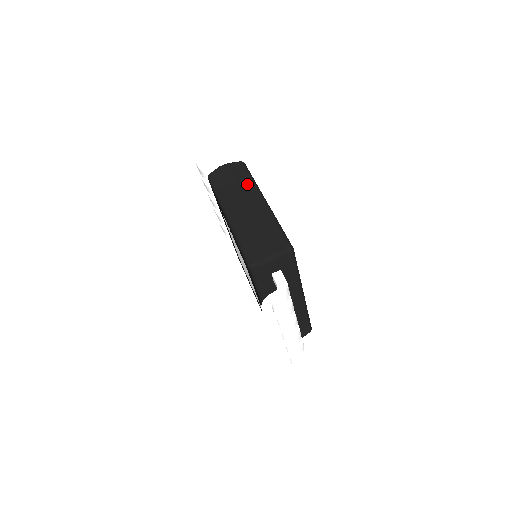
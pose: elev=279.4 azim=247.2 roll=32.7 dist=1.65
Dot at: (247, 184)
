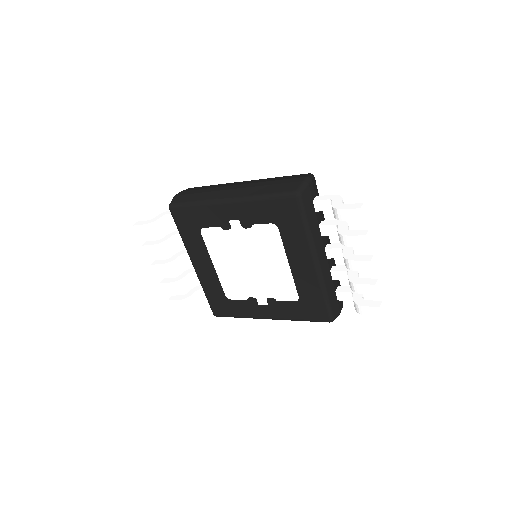
Dot at: (217, 185)
